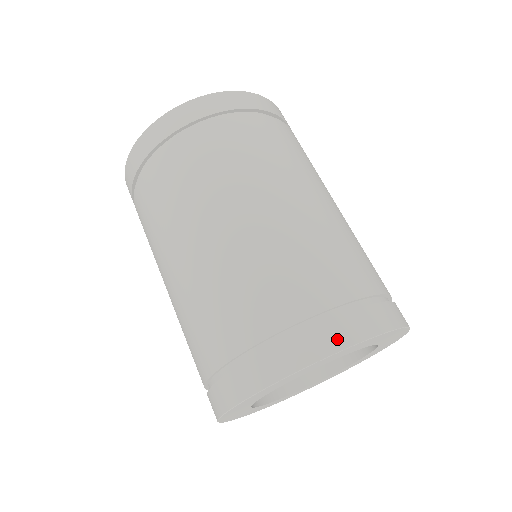
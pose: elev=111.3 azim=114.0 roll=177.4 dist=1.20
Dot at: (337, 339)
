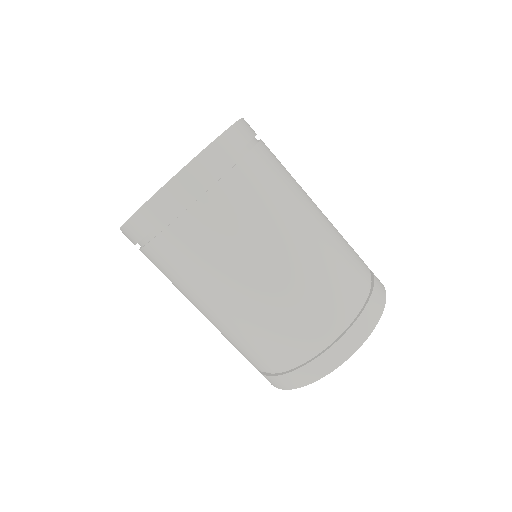
Dot at: (334, 361)
